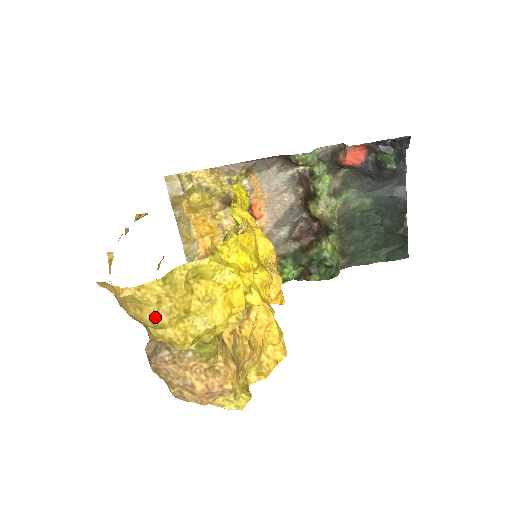
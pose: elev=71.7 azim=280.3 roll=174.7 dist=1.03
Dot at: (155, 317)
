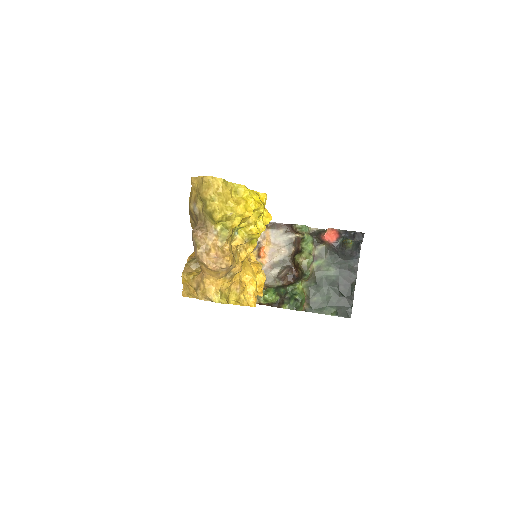
Dot at: (213, 194)
